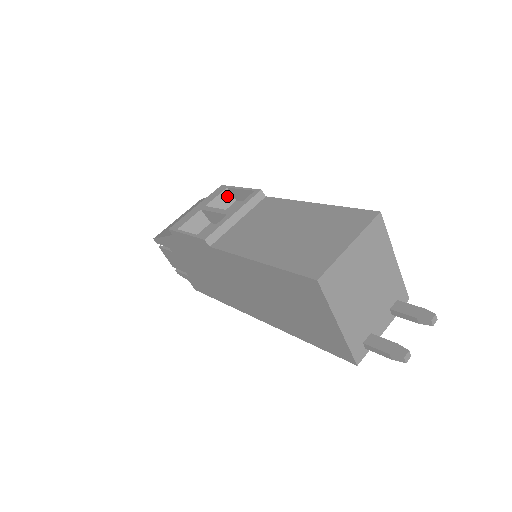
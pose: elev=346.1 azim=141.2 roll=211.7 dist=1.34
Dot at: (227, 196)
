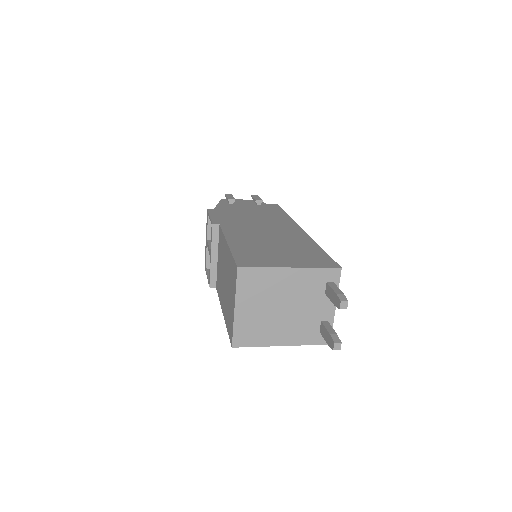
Dot at: occluded
